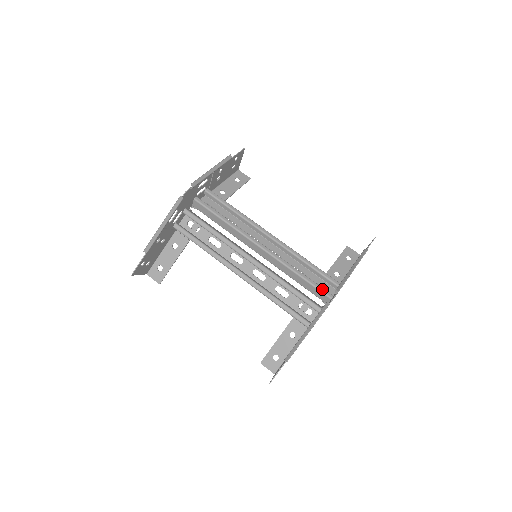
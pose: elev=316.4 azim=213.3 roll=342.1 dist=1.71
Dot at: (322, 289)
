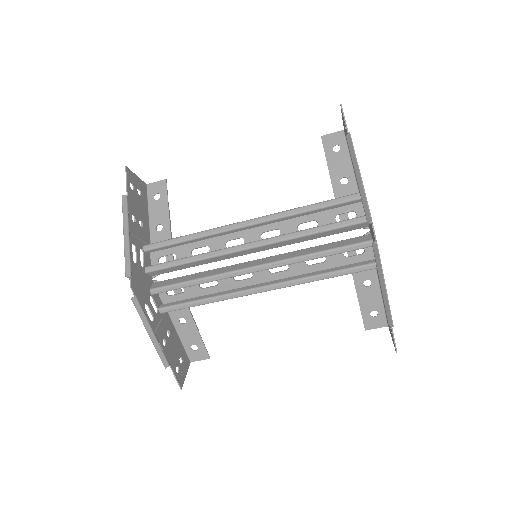
Dot at: (349, 222)
